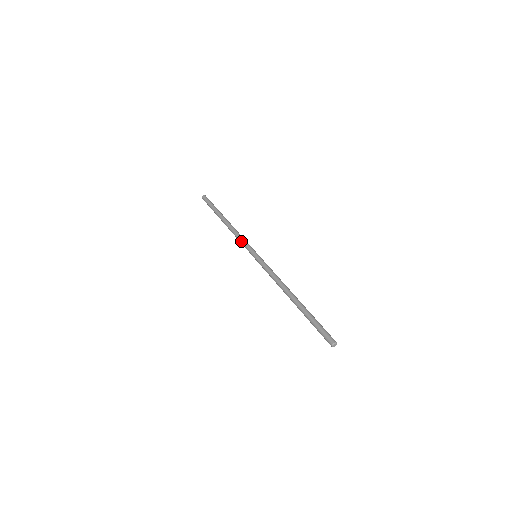
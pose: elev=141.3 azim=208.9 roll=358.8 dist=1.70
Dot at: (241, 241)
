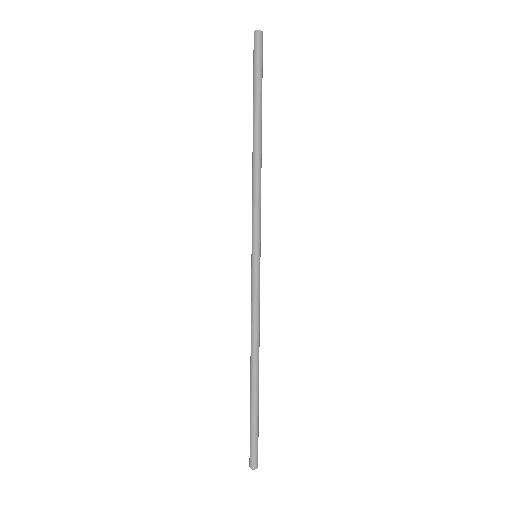
Dot at: (256, 209)
